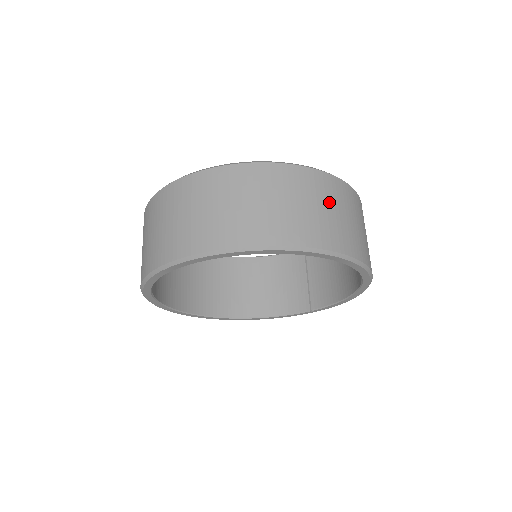
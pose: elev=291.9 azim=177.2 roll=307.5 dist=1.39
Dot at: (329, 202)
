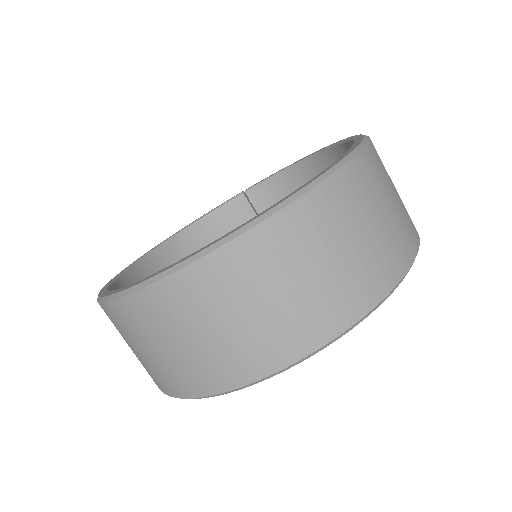
Dot at: (389, 184)
